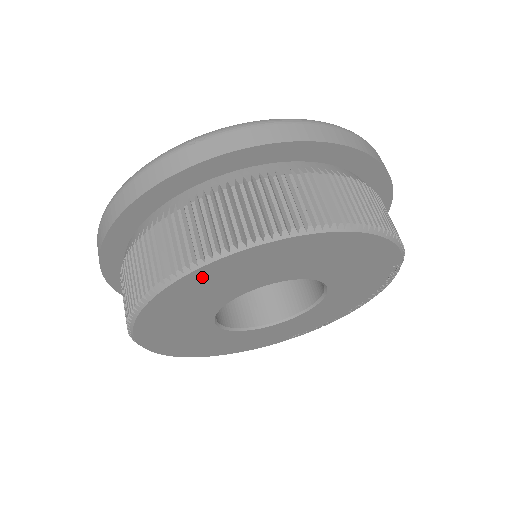
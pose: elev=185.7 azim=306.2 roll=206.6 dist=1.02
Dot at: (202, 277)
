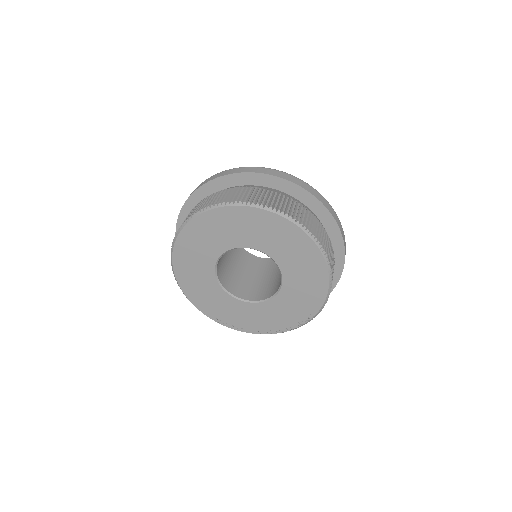
Dot at: (264, 218)
